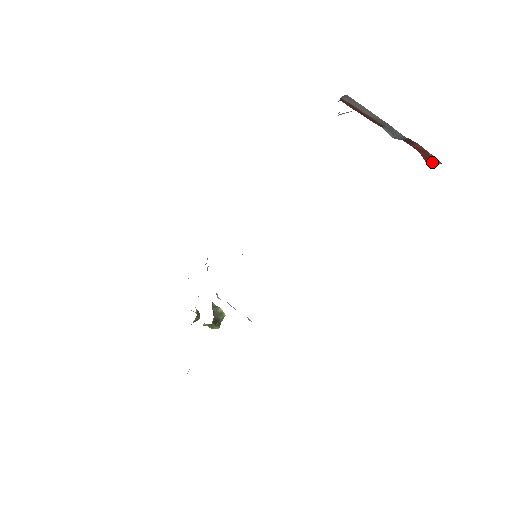
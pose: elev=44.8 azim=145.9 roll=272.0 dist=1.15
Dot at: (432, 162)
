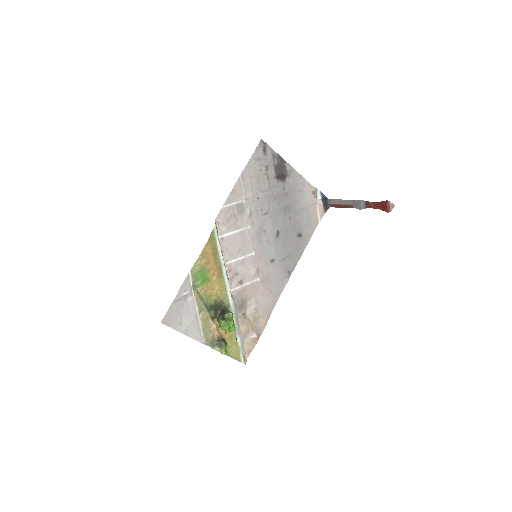
Dot at: (386, 207)
